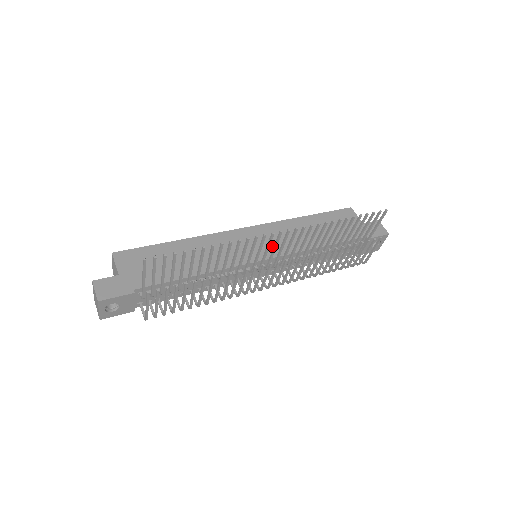
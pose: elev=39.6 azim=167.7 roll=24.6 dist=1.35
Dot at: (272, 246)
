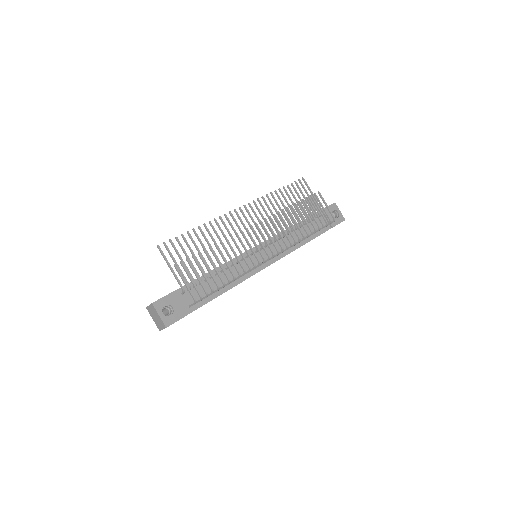
Dot at: occluded
